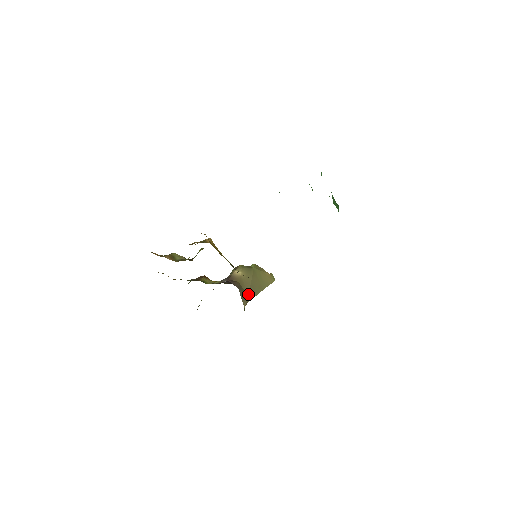
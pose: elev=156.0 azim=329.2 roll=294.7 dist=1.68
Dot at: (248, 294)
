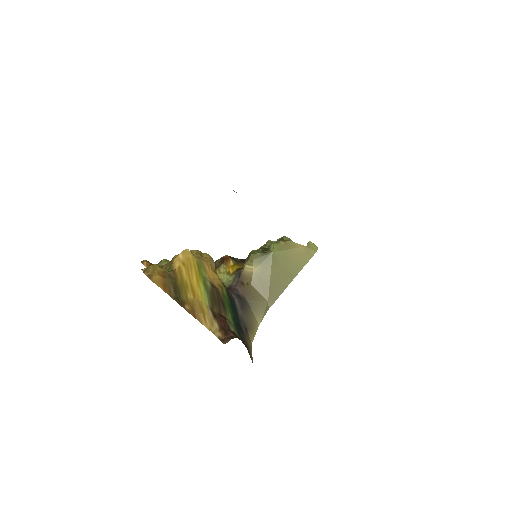
Dot at: (267, 297)
